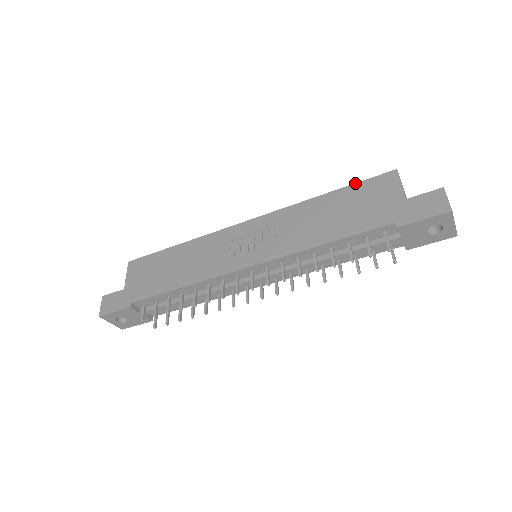
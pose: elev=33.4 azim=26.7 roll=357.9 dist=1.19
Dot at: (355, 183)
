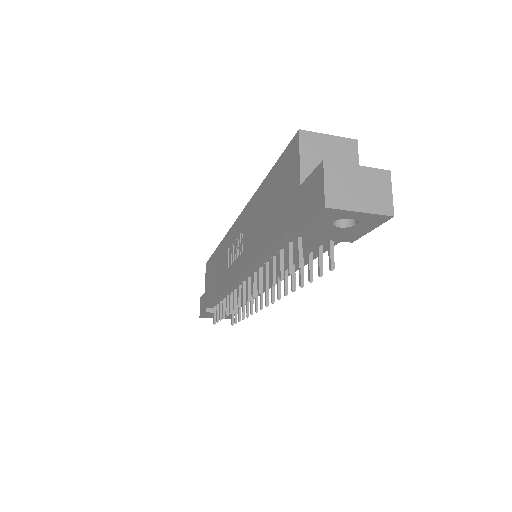
Dot at: (277, 160)
